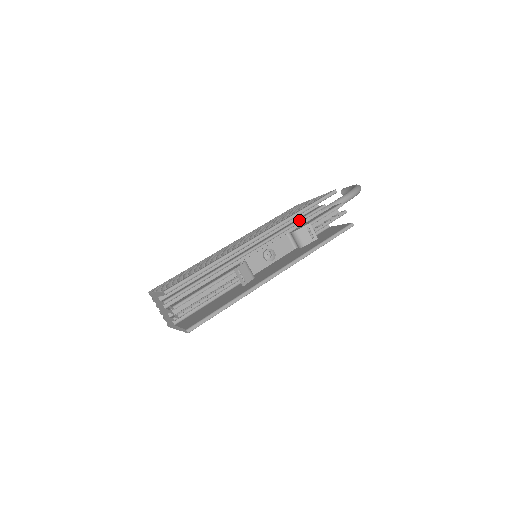
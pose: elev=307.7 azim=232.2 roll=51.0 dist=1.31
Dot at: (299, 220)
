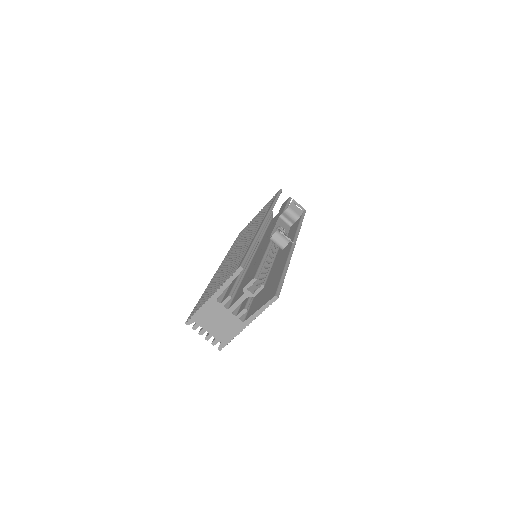
Dot at: (266, 222)
